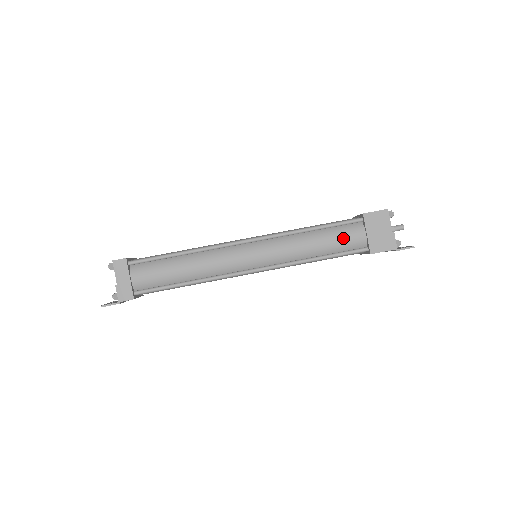
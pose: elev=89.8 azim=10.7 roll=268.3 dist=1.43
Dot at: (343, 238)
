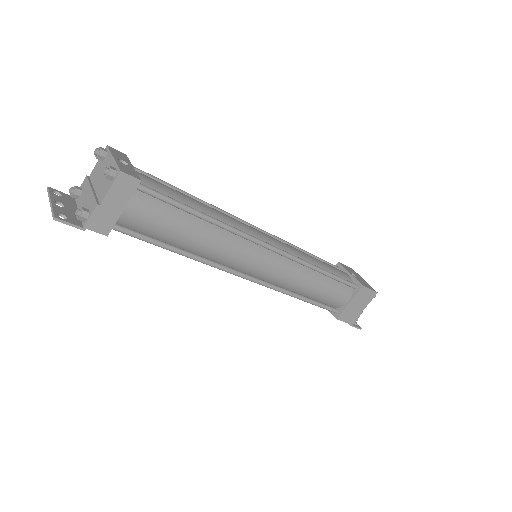
Dot at: (334, 295)
